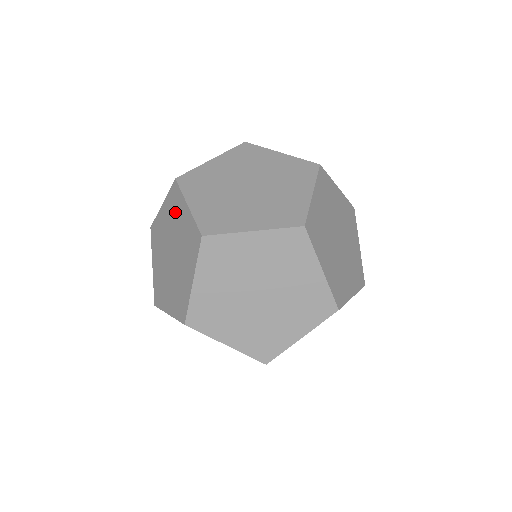
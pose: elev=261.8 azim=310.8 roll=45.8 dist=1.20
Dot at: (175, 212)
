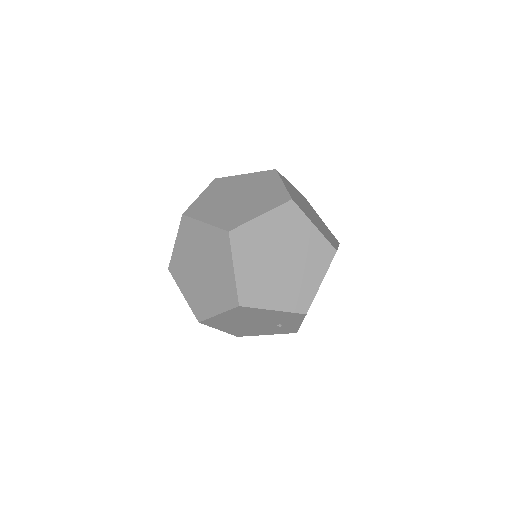
Dot at: occluded
